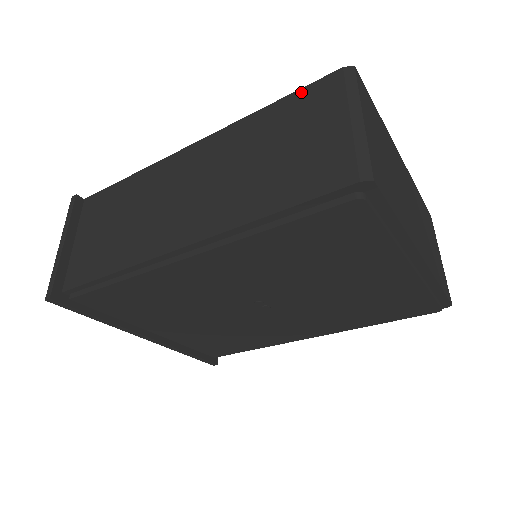
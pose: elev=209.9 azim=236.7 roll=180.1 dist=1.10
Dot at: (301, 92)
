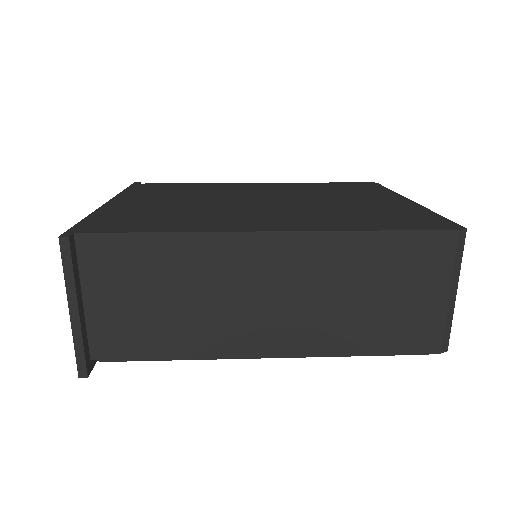
Dot at: (414, 236)
